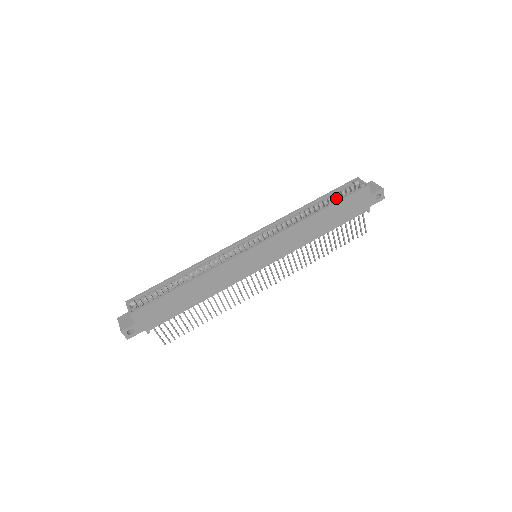
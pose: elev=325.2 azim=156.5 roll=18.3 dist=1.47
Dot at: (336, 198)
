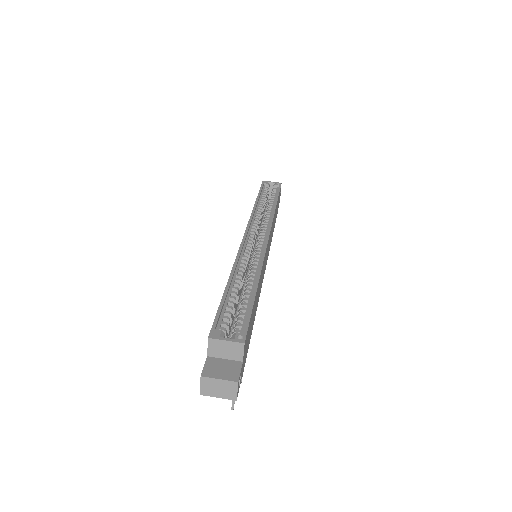
Dot at: occluded
